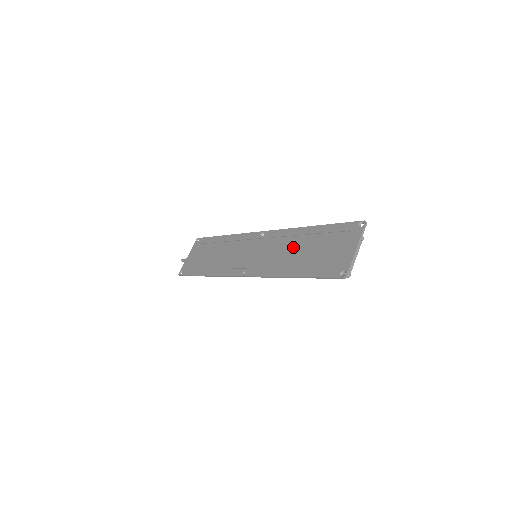
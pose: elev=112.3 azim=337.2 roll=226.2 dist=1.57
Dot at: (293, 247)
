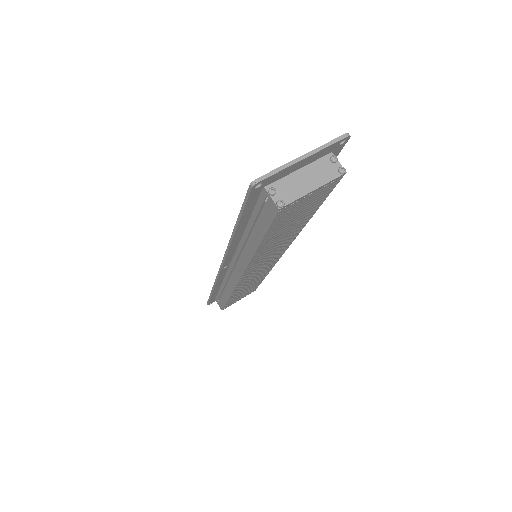
Dot at: occluded
